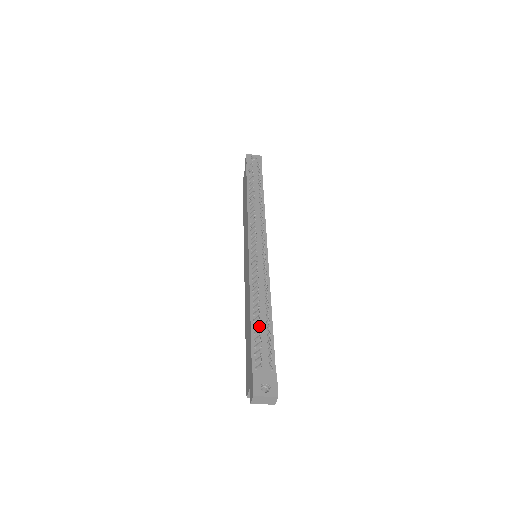
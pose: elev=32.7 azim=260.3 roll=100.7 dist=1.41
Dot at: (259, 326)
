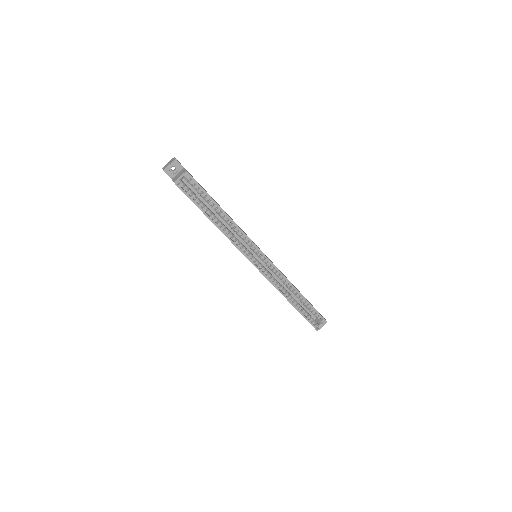
Dot at: occluded
